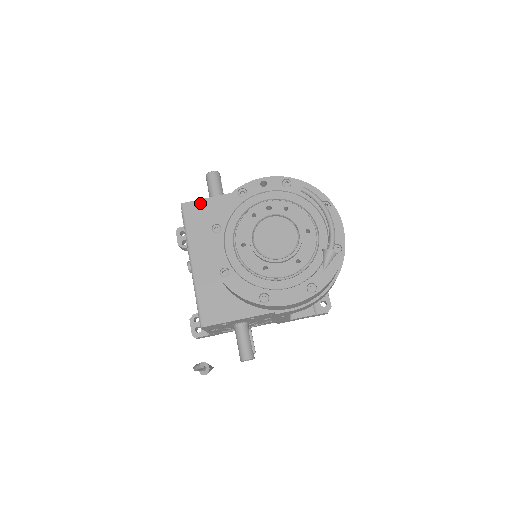
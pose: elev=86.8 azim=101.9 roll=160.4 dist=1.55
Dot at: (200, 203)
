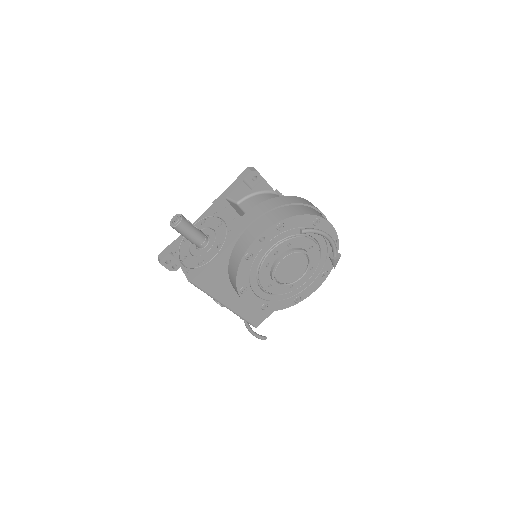
Dot at: (206, 272)
